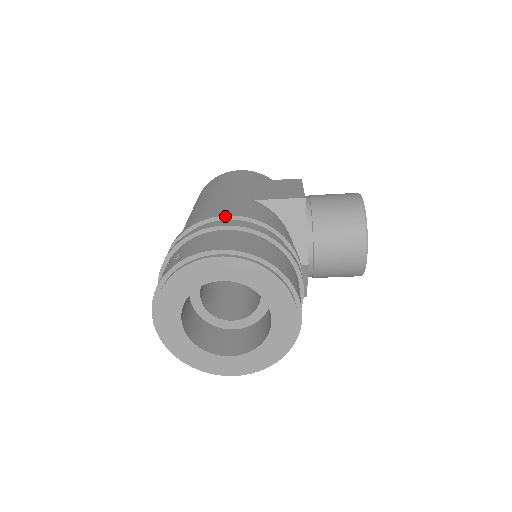
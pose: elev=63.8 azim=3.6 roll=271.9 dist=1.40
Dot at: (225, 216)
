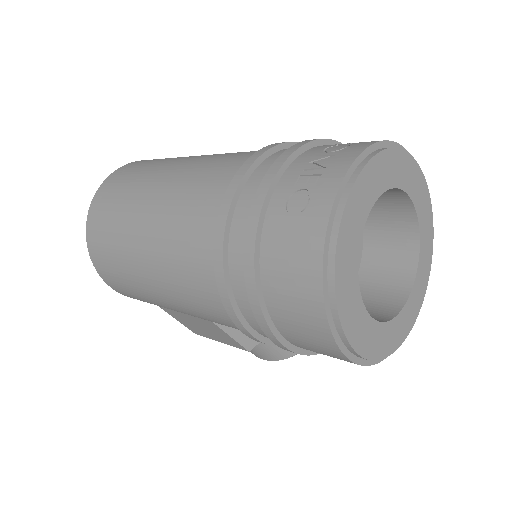
Dot at: occluded
